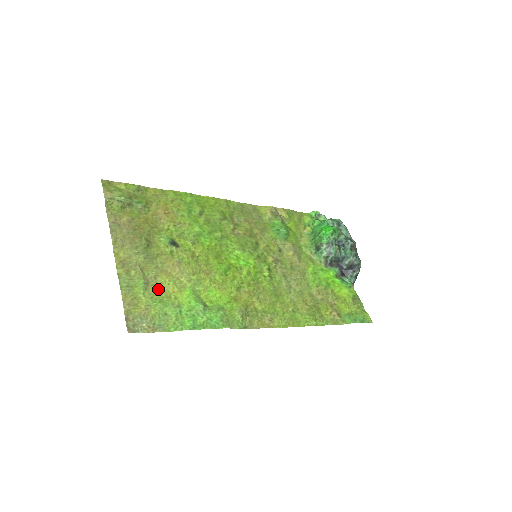
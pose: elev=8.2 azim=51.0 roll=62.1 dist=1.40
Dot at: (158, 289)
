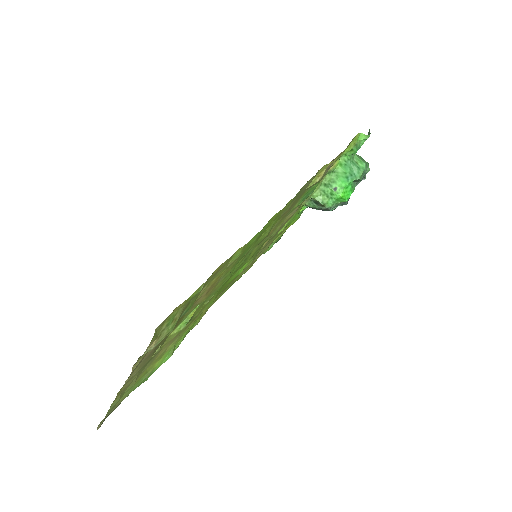
Dot at: occluded
